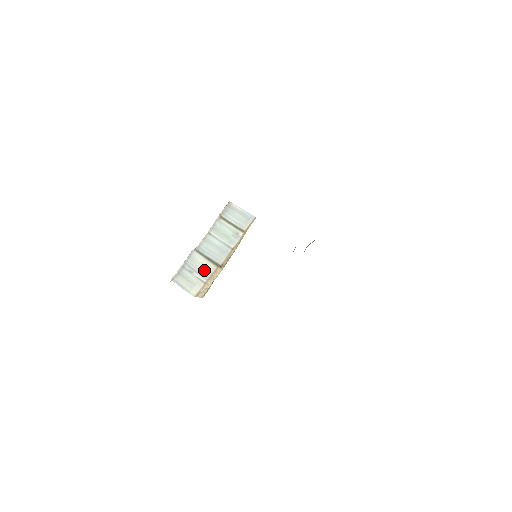
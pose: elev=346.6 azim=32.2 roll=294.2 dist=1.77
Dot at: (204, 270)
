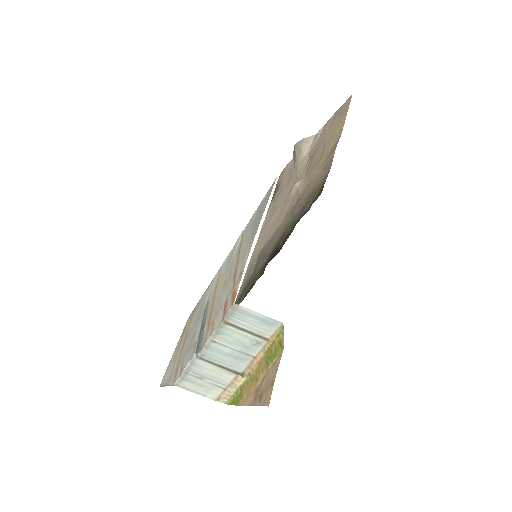
Dot at: (218, 377)
